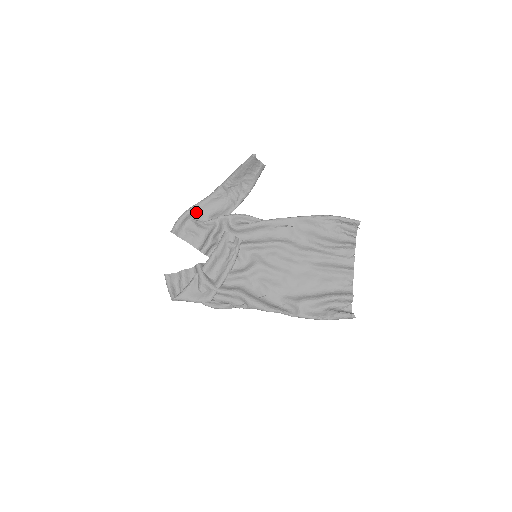
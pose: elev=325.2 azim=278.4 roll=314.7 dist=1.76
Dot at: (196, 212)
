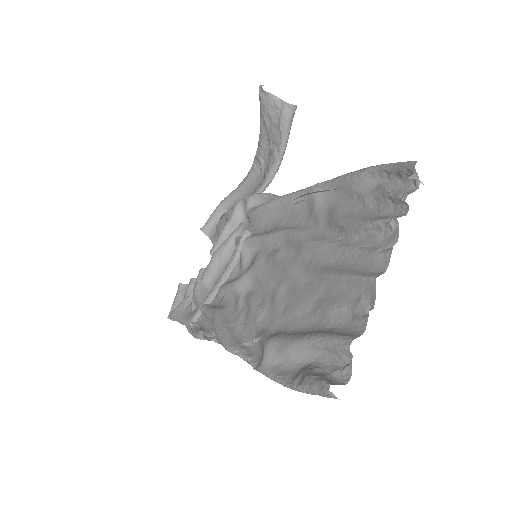
Dot at: (231, 201)
